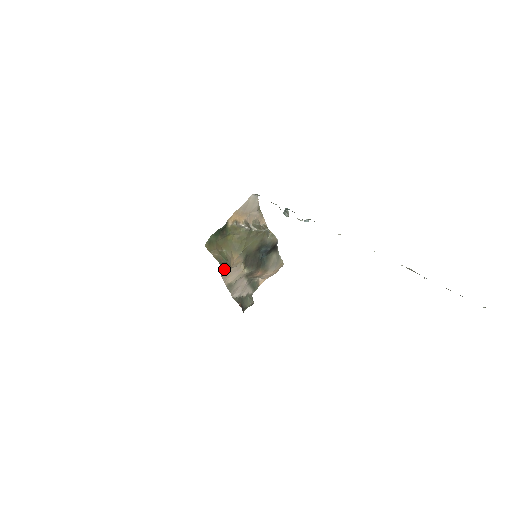
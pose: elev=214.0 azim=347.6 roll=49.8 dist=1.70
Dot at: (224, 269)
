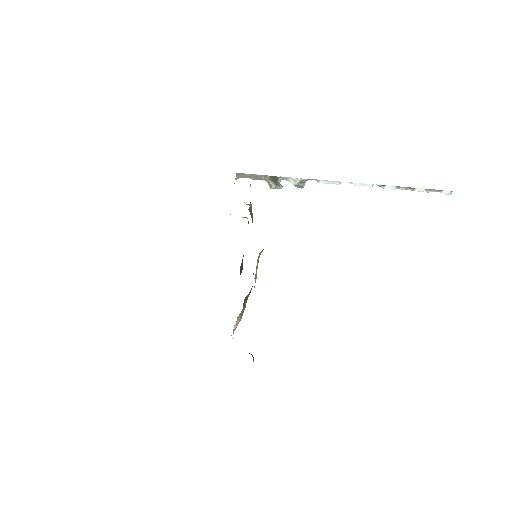
Dot at: occluded
